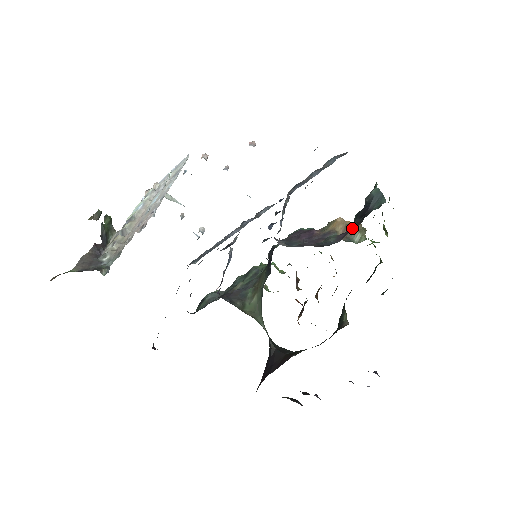
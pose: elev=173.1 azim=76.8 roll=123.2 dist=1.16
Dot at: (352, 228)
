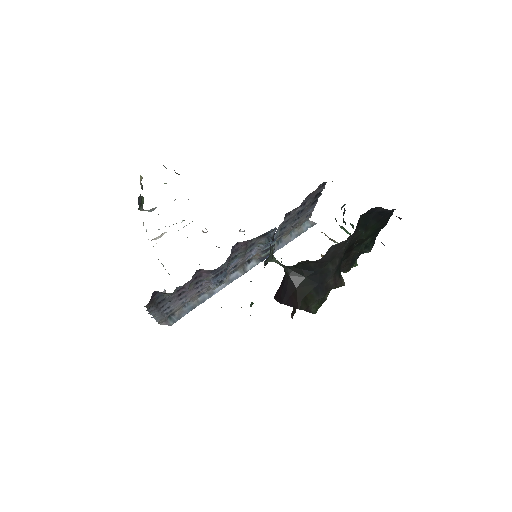
Dot at: occluded
